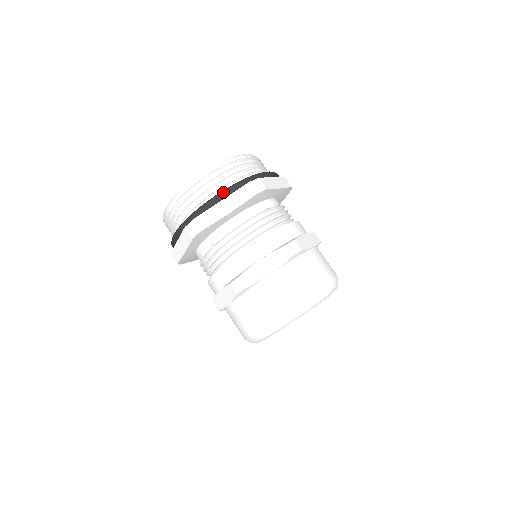
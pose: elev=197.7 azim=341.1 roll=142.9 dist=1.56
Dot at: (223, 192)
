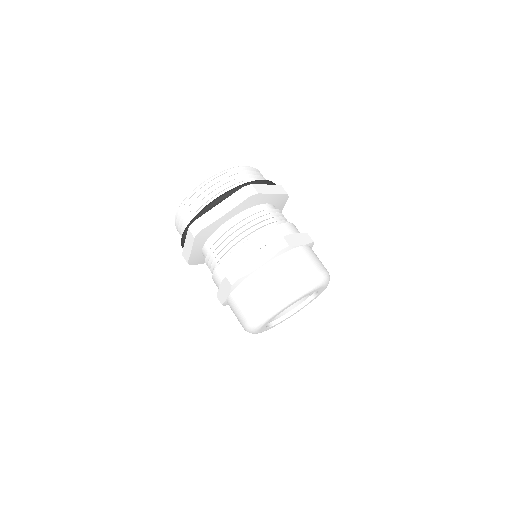
Dot at: (182, 236)
